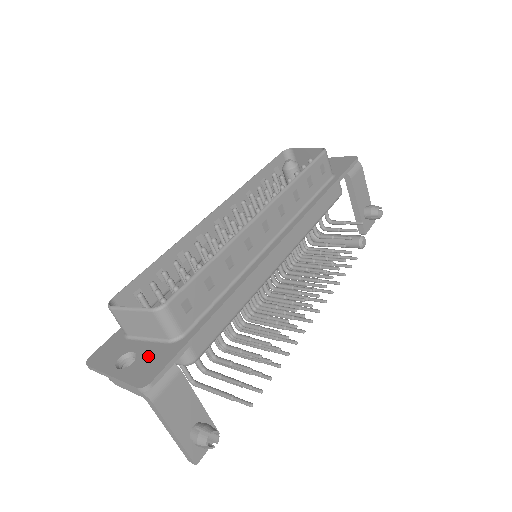
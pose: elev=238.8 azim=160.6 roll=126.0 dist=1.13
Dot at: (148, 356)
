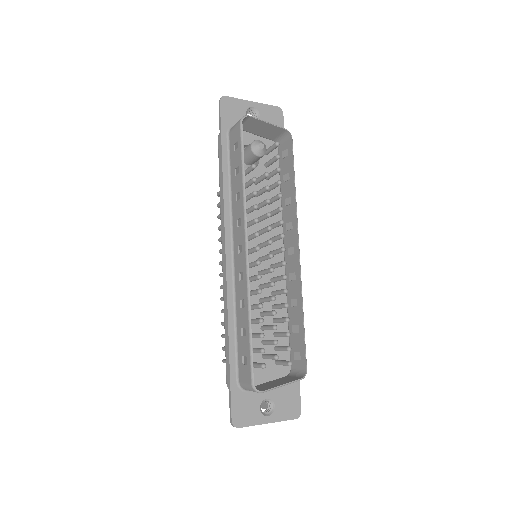
Dot at: (282, 396)
